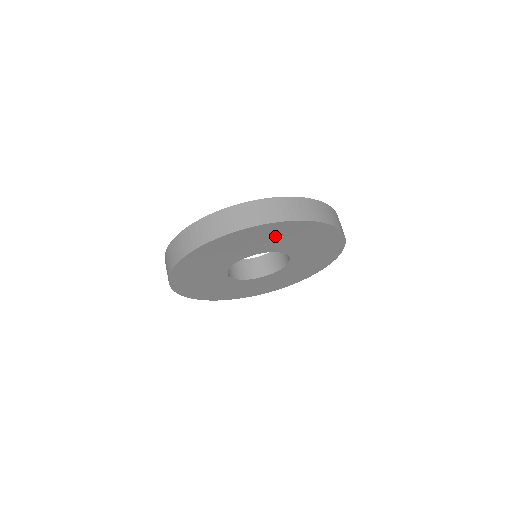
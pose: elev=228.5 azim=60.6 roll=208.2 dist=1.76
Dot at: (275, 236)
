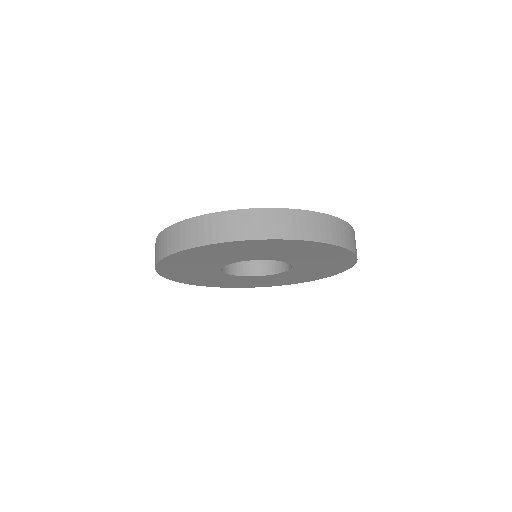
Dot at: (264, 249)
